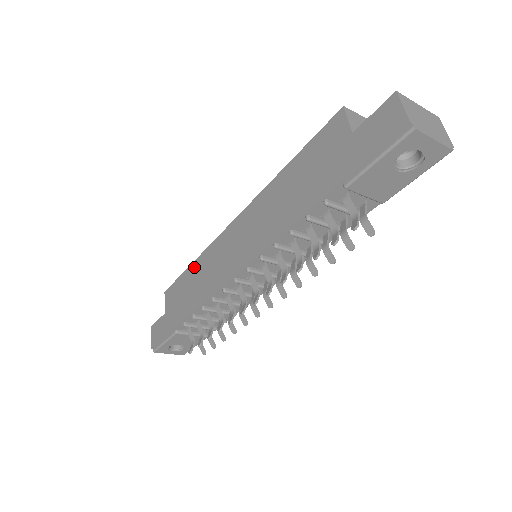
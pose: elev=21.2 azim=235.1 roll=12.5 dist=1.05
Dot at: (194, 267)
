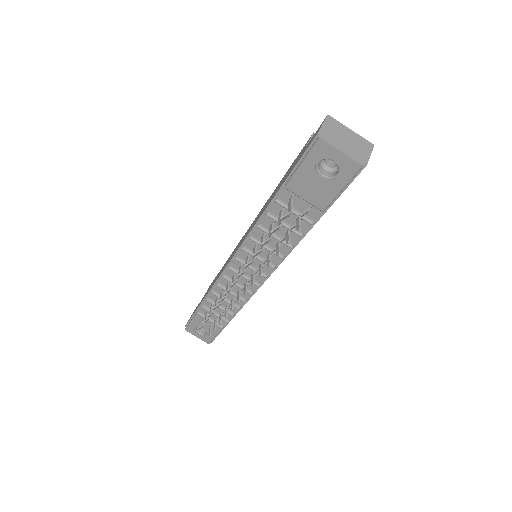
Dot at: (225, 263)
